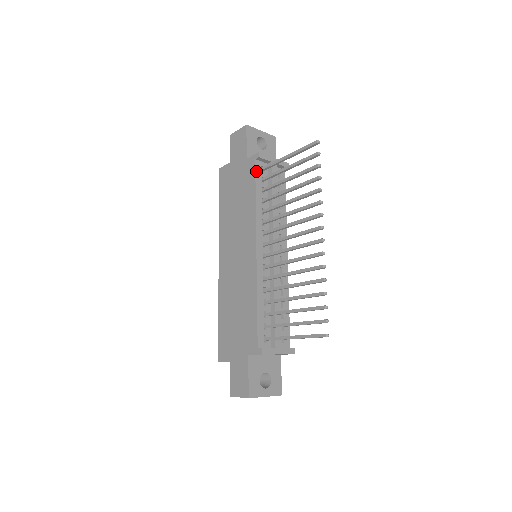
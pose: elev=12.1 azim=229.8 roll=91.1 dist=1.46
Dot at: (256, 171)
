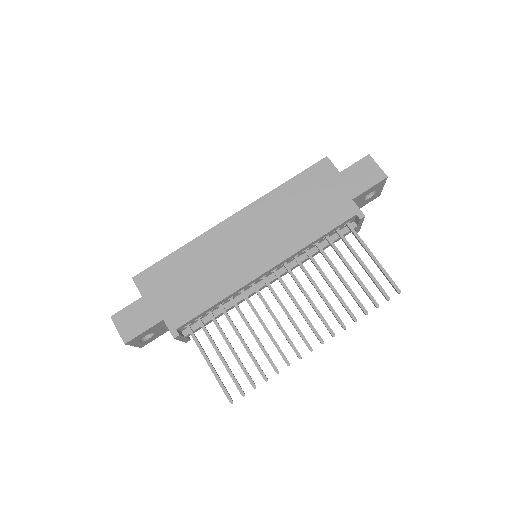
Dot at: (344, 222)
